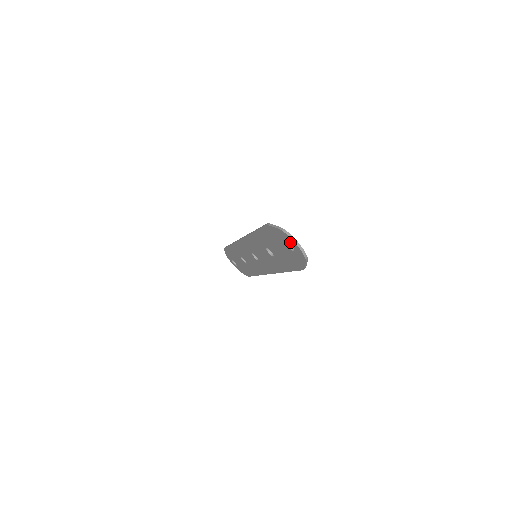
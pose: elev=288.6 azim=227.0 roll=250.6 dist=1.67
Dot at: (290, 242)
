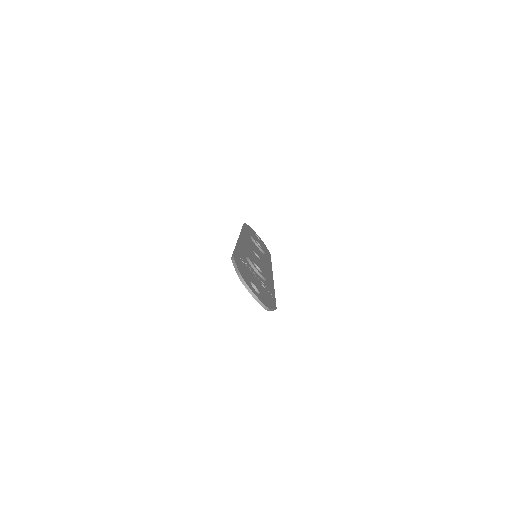
Dot at: occluded
